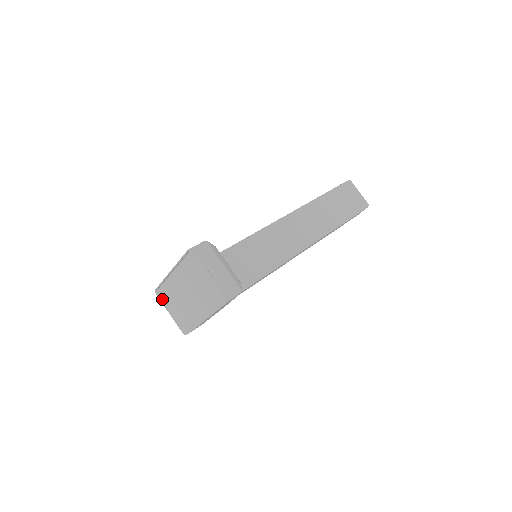
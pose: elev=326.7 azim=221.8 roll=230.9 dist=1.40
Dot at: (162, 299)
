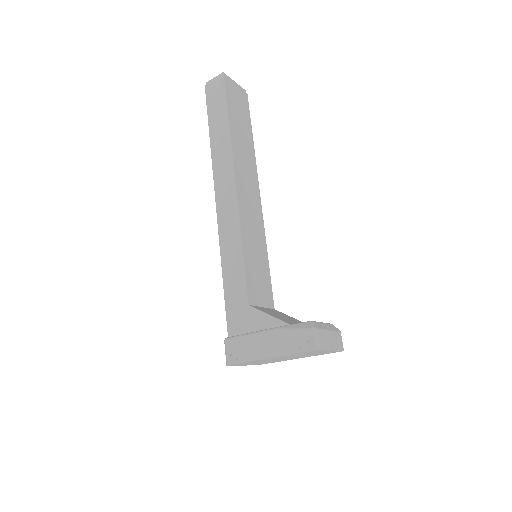
Dot at: (236, 365)
